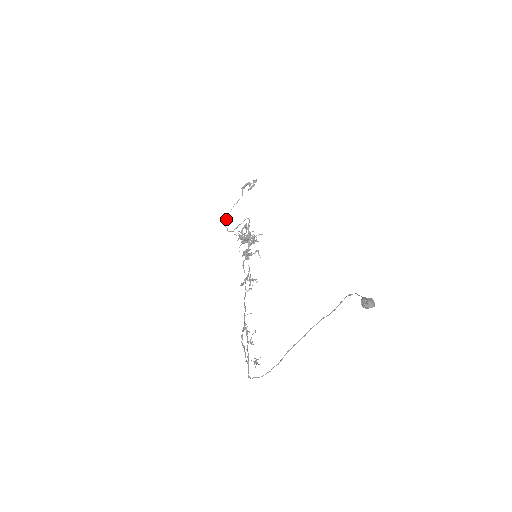
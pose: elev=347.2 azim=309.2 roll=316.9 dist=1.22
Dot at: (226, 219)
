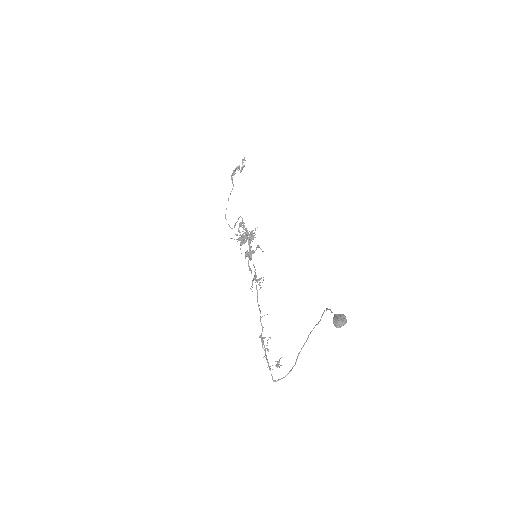
Dot at: (225, 217)
